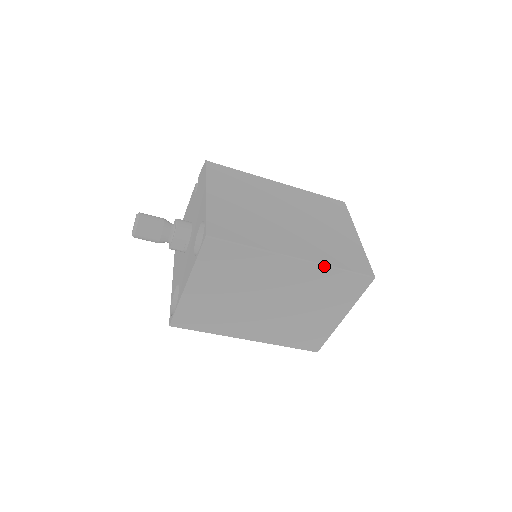
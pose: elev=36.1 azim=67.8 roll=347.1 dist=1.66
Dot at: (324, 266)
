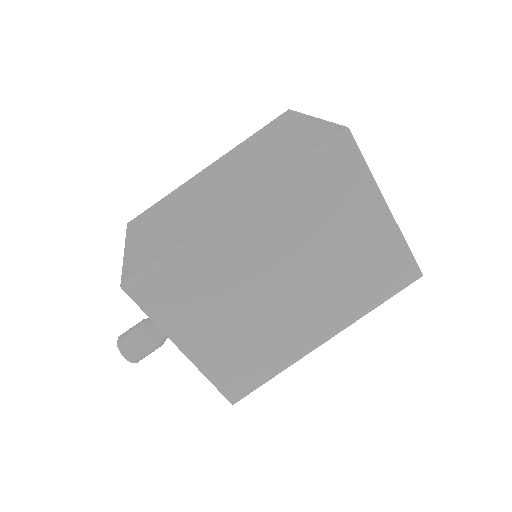
Dot at: (236, 147)
